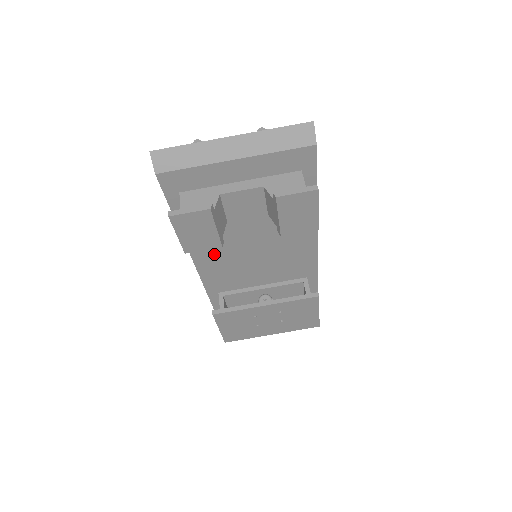
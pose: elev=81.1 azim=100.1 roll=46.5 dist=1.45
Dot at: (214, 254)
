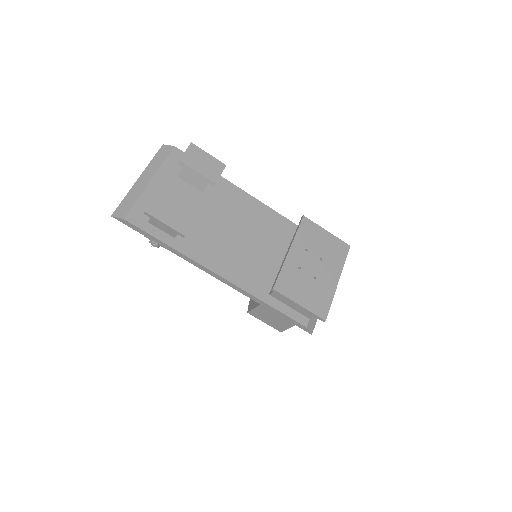
Dot at: (221, 257)
